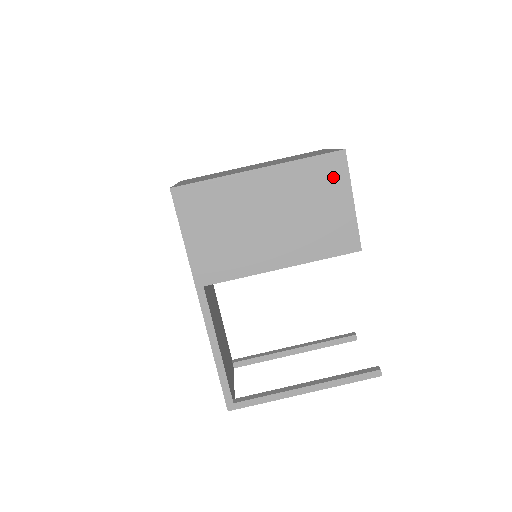
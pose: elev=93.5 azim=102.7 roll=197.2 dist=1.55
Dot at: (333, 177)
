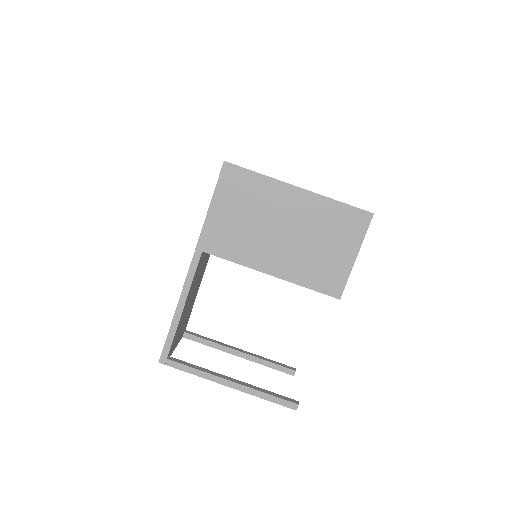
Dot at: (352, 229)
